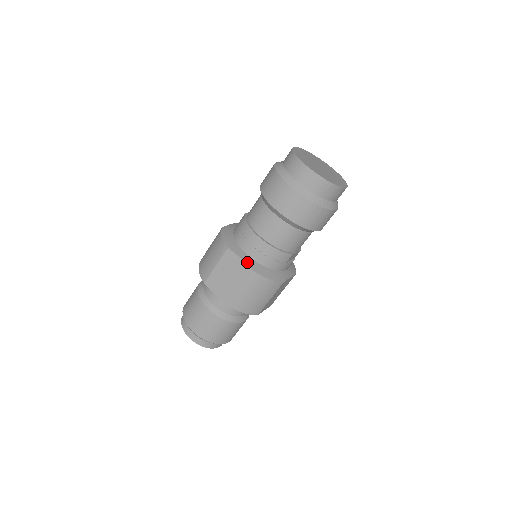
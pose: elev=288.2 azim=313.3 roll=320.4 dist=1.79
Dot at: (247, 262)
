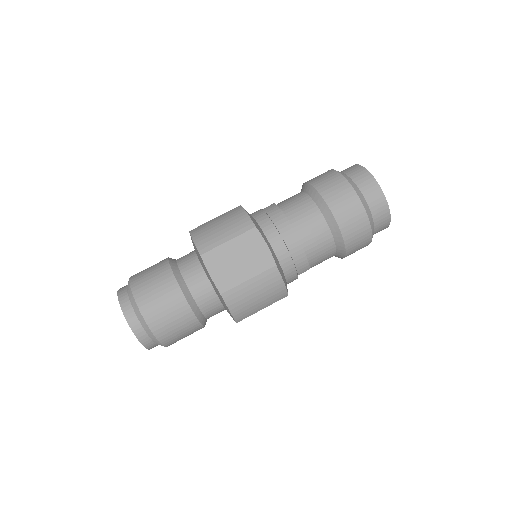
Dot at: (272, 252)
